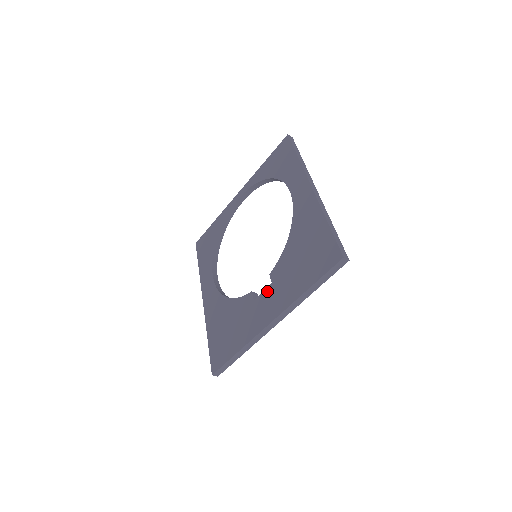
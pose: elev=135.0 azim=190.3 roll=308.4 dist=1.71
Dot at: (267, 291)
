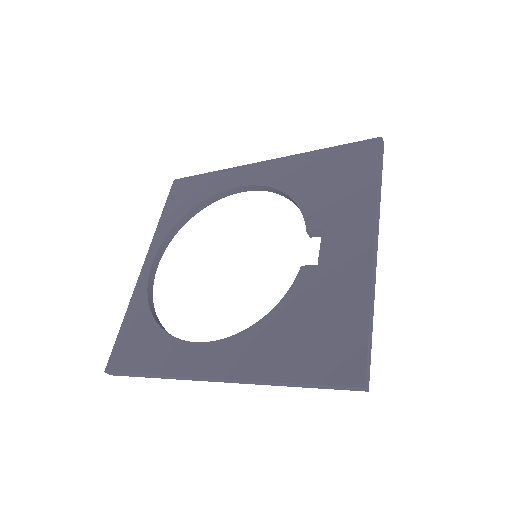
Dot at: (326, 239)
